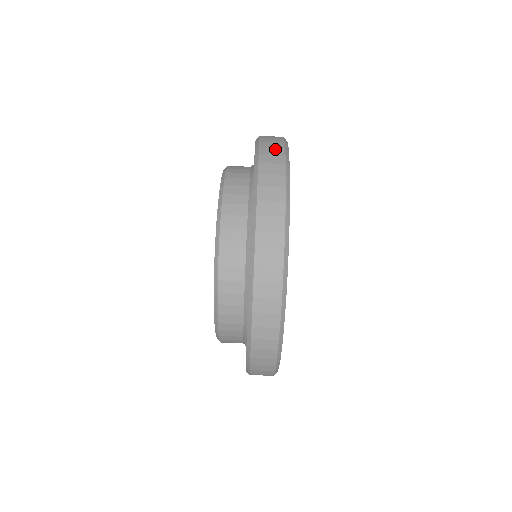
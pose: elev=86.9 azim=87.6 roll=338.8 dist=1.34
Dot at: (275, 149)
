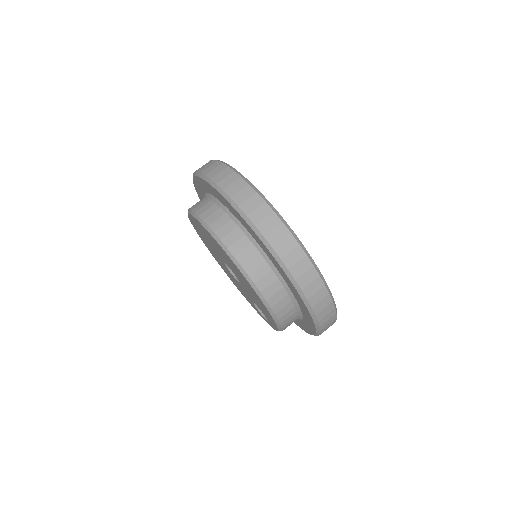
Dot at: occluded
